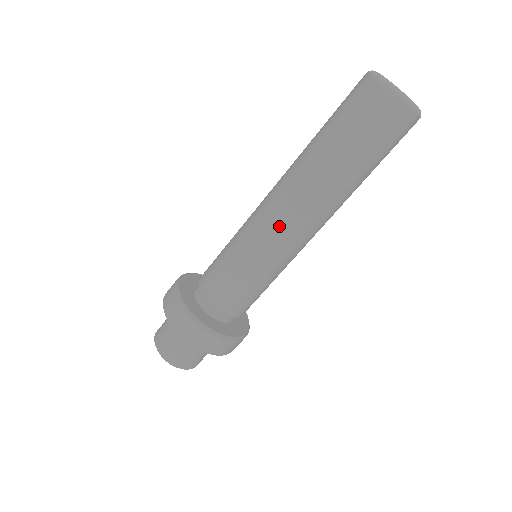
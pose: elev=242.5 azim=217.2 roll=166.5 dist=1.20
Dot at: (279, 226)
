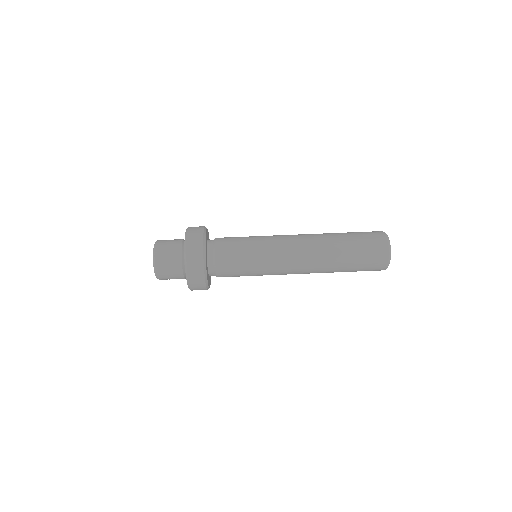
Dot at: (289, 247)
